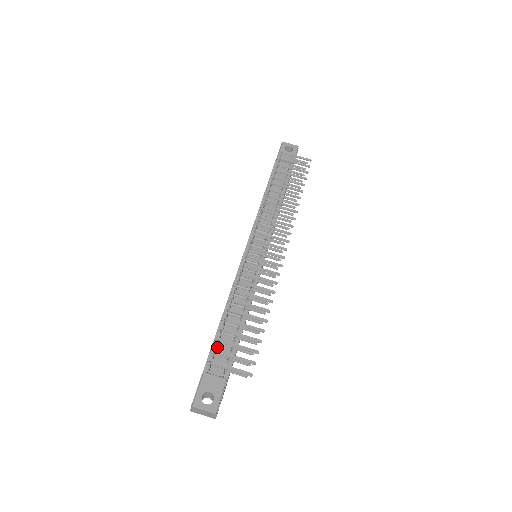
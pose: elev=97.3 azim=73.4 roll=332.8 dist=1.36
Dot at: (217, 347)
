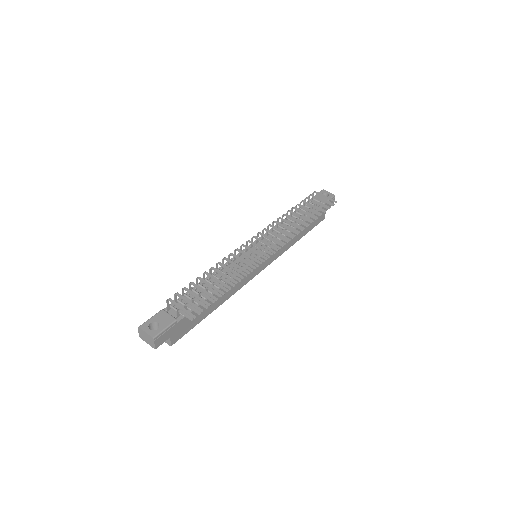
Dot at: occluded
